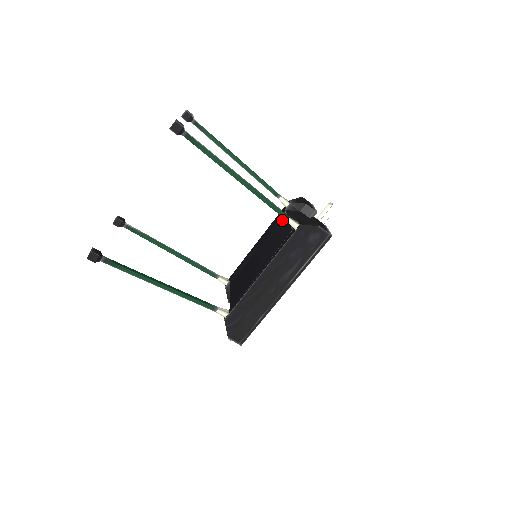
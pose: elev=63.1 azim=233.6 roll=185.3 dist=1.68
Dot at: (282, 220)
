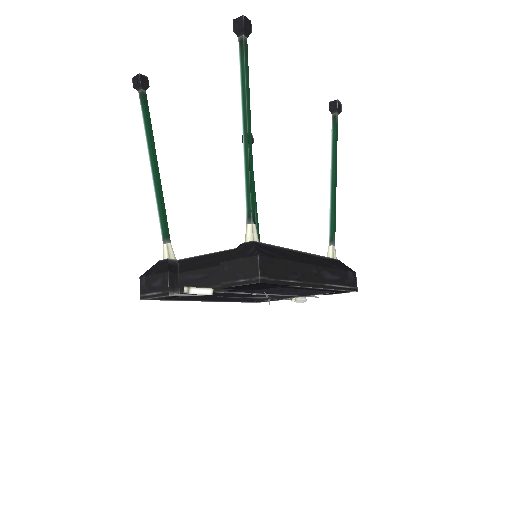
Dot at: occluded
